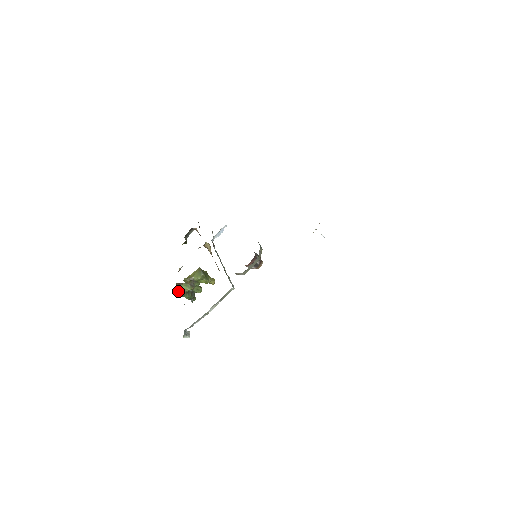
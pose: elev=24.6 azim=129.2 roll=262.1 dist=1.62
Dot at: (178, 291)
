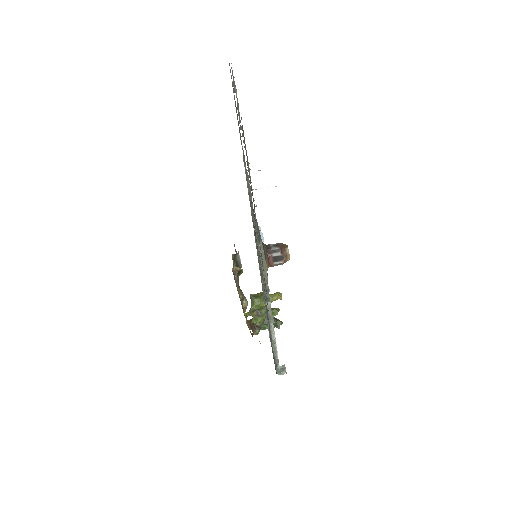
Dot at: (253, 328)
